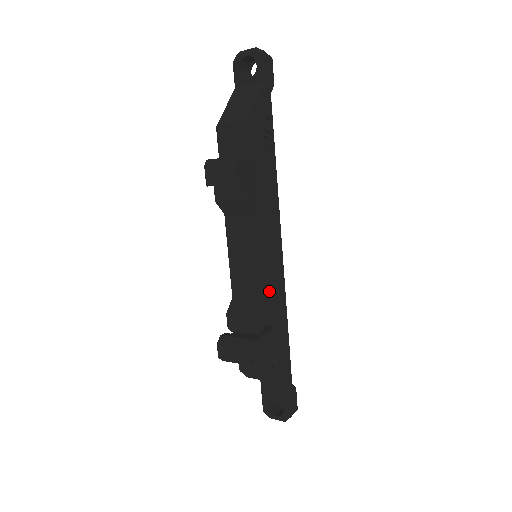
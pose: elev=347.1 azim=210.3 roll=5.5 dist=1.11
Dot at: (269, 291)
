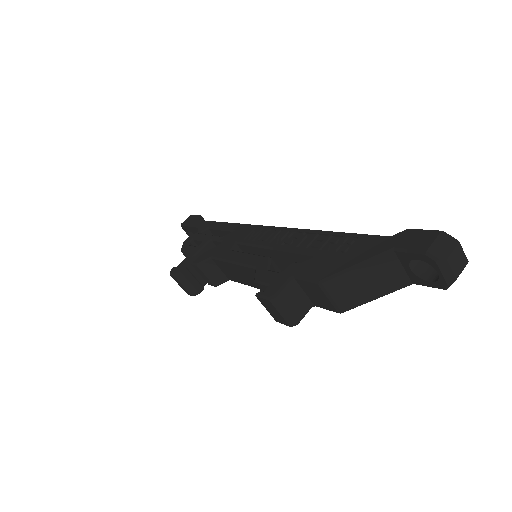
Dot at: occluded
